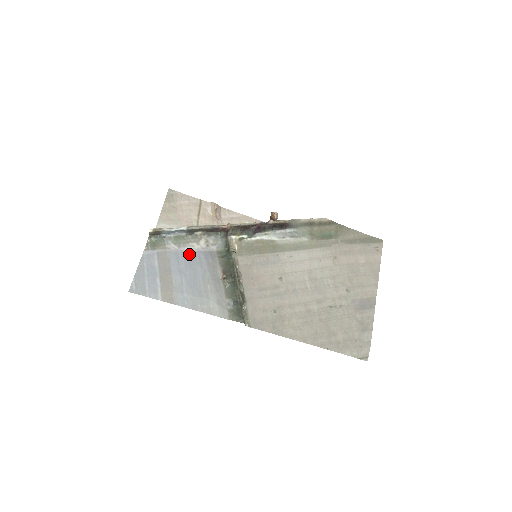
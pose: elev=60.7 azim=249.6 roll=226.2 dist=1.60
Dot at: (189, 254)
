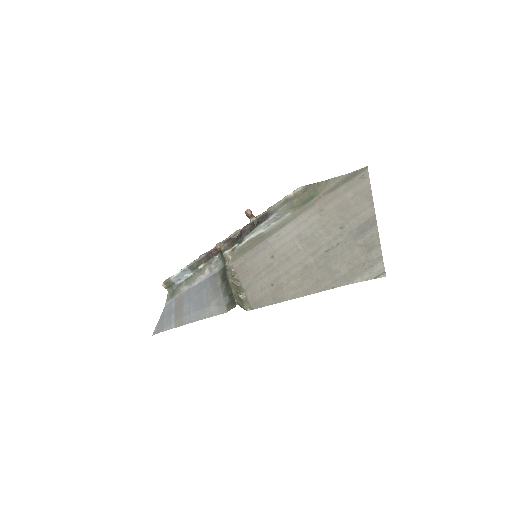
Dot at: (198, 285)
